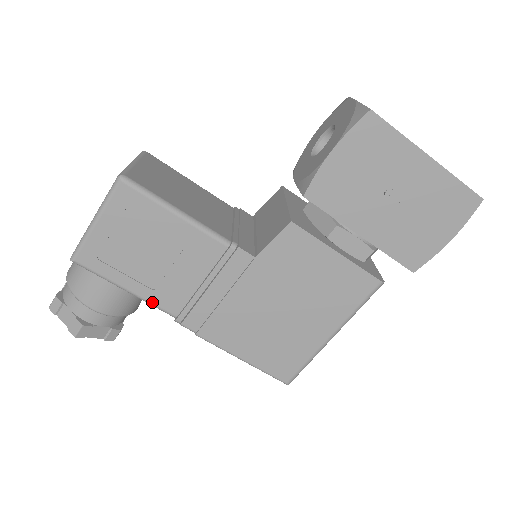
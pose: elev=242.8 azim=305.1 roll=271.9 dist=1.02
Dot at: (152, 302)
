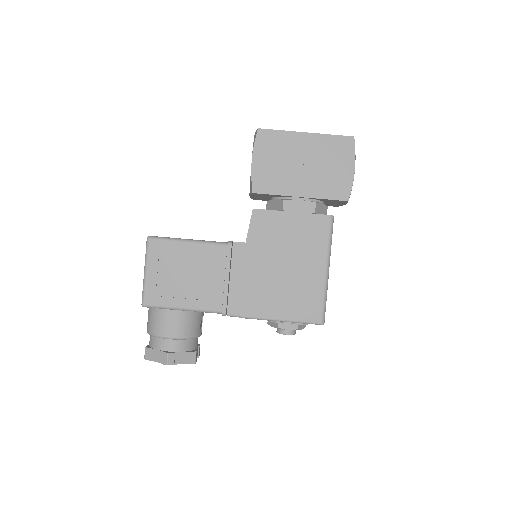
Dot at: (202, 309)
